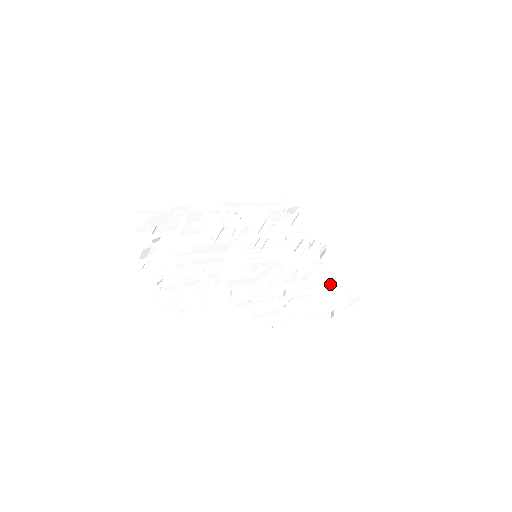
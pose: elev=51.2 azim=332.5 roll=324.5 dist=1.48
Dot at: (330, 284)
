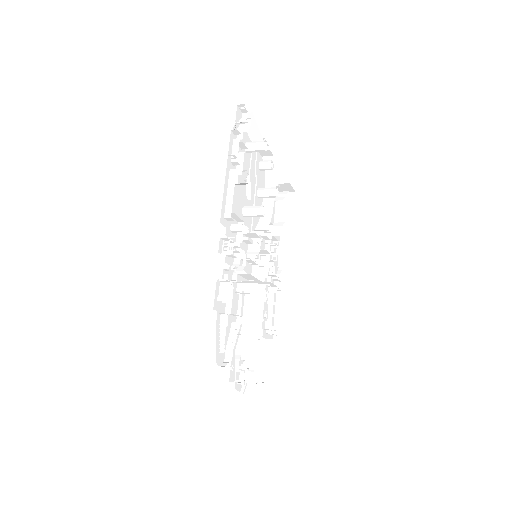
Dot at: occluded
